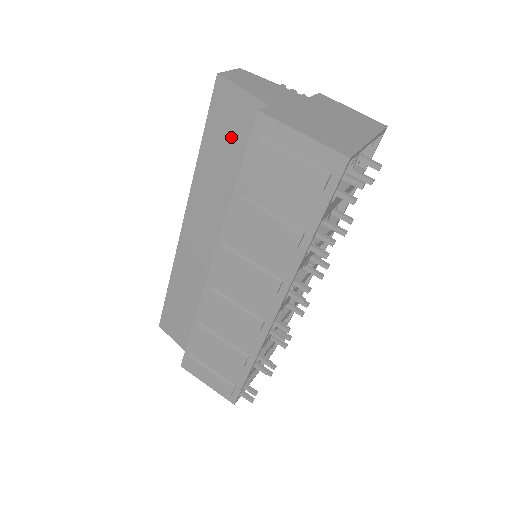
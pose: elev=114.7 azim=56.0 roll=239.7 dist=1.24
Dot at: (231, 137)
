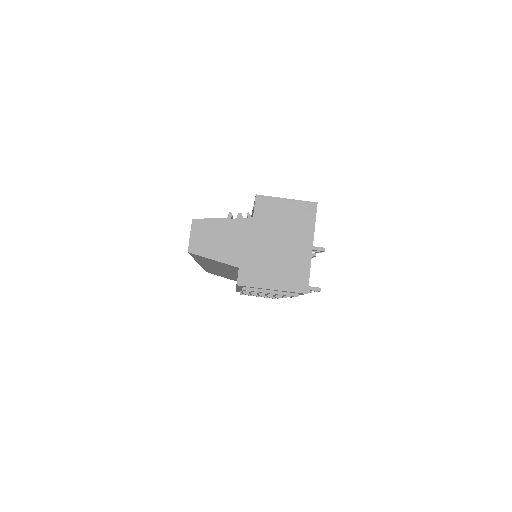
Dot at: occluded
